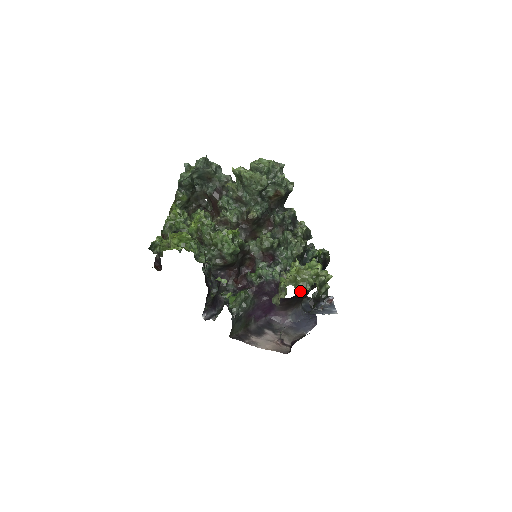
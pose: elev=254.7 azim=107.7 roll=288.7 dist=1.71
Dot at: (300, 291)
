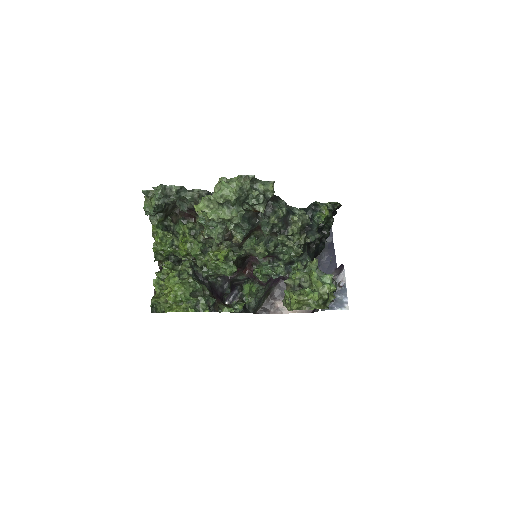
Dot at: occluded
